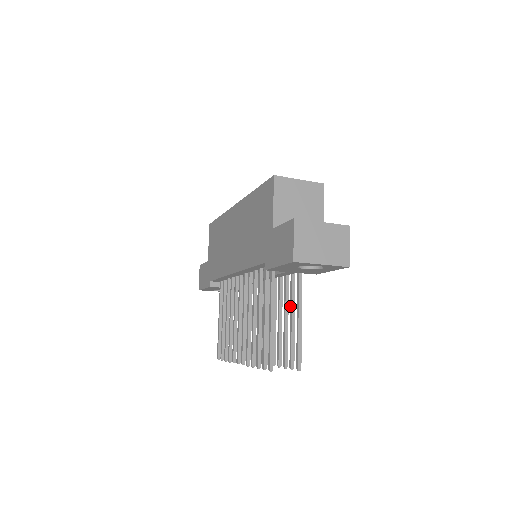
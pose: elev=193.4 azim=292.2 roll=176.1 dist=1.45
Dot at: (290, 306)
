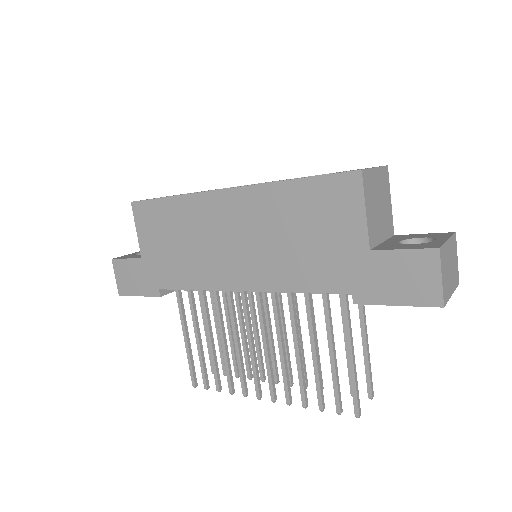
Dot at: (343, 324)
